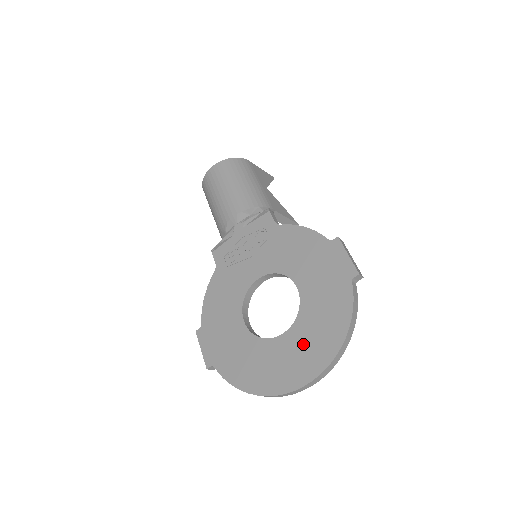
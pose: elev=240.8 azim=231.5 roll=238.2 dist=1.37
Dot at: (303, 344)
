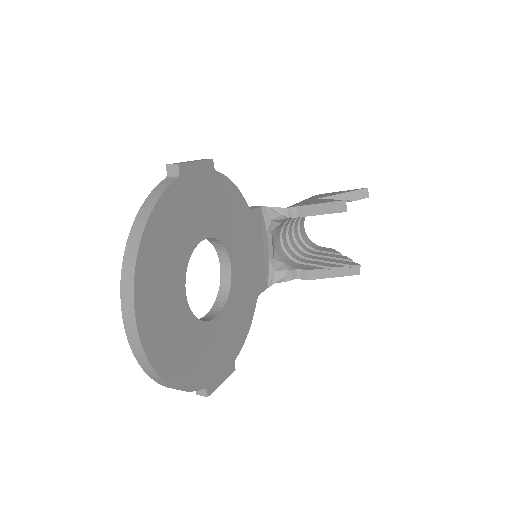
Dot at: occluded
